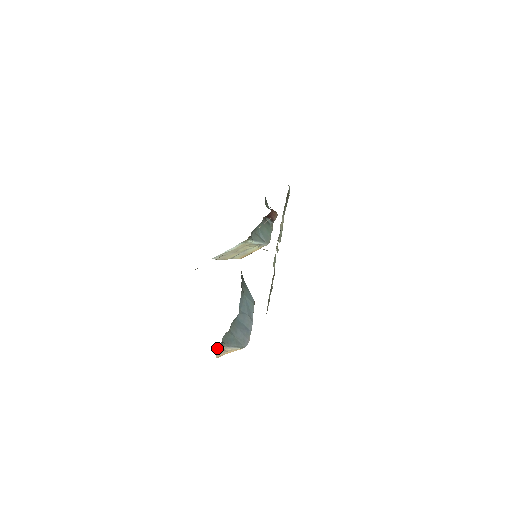
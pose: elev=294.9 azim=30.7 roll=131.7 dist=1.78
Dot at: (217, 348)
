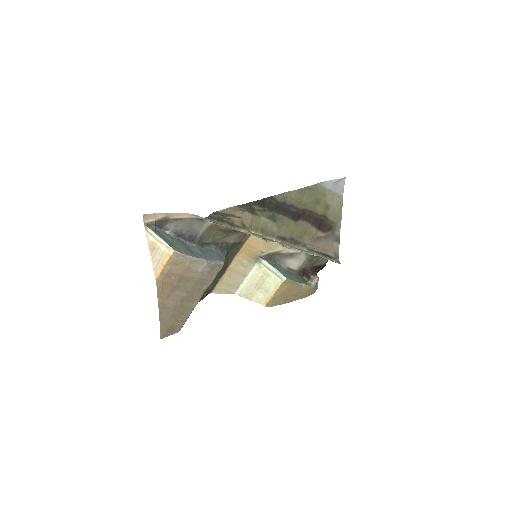
Dot at: (147, 229)
